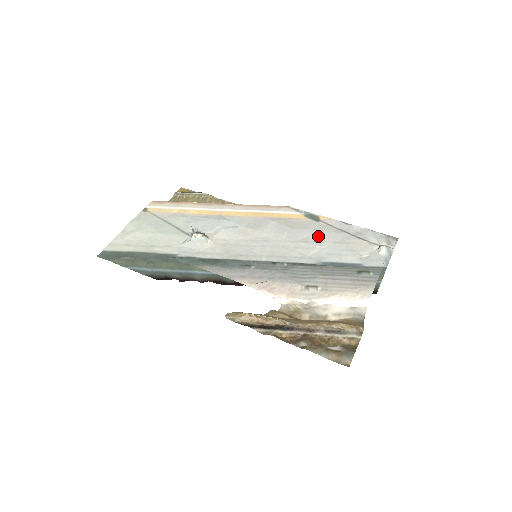
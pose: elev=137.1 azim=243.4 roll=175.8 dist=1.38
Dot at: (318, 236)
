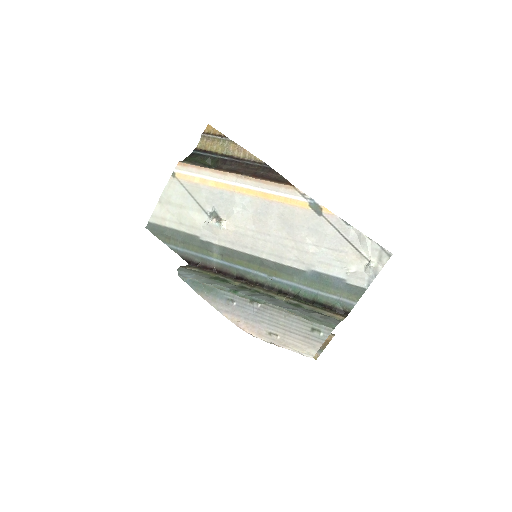
Dot at: (315, 237)
